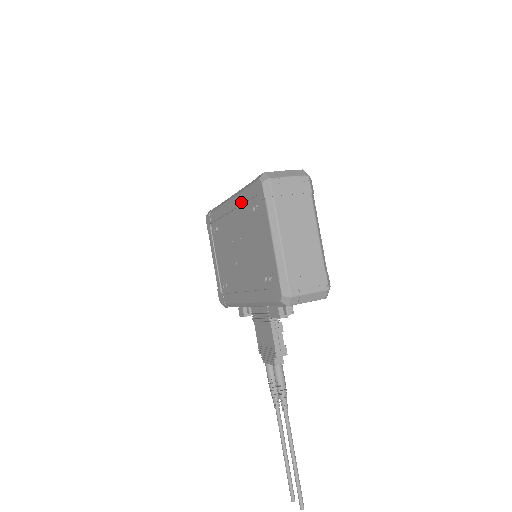
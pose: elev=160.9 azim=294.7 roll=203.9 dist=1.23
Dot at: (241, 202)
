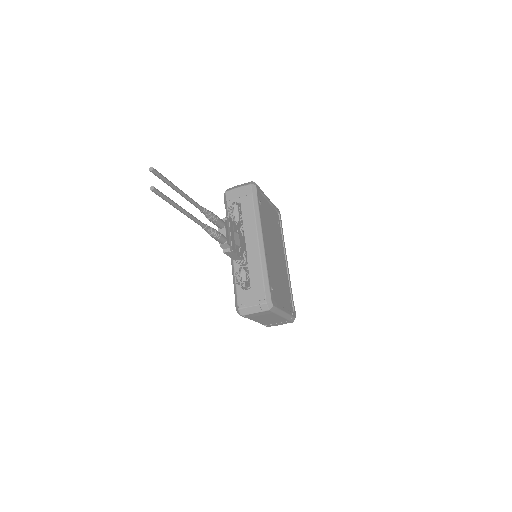
Dot at: occluded
